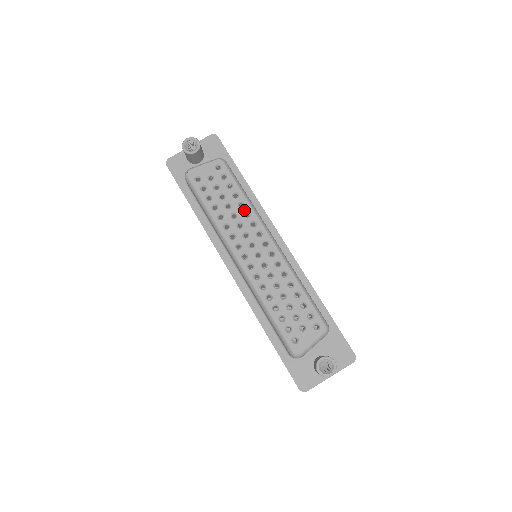
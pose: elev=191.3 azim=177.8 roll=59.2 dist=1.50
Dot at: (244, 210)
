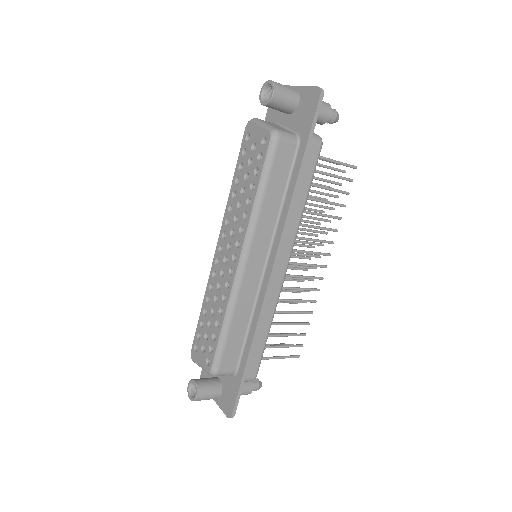
Dot at: (246, 209)
